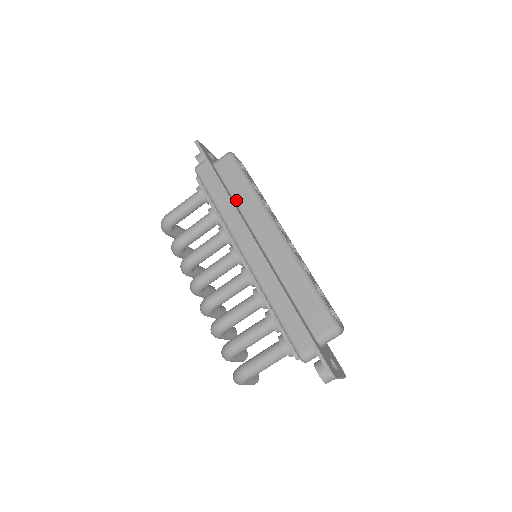
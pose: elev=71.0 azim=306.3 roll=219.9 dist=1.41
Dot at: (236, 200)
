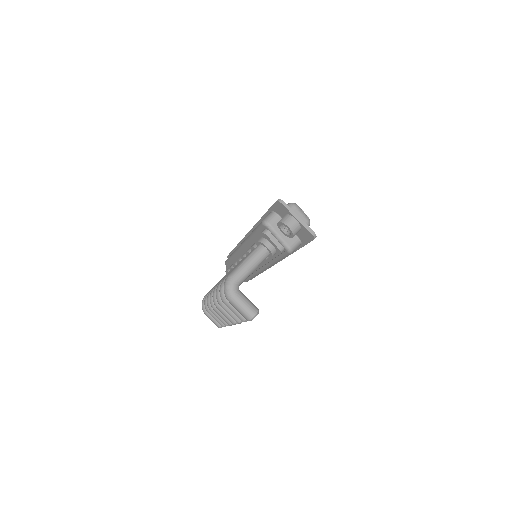
Dot at: occluded
